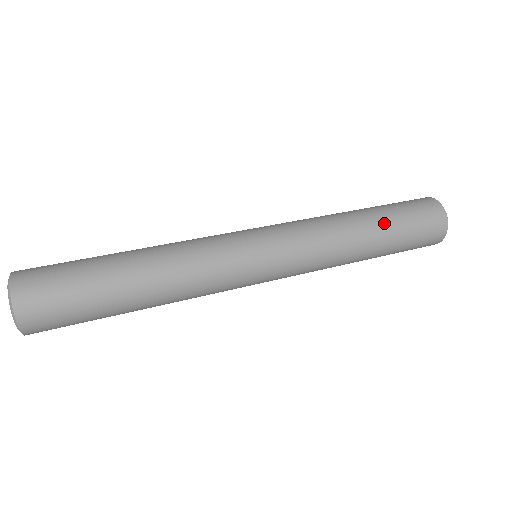
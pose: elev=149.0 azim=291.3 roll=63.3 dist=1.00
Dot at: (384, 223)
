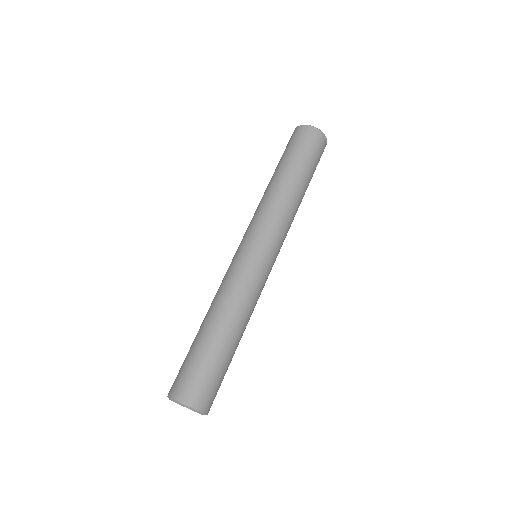
Dot at: (306, 177)
